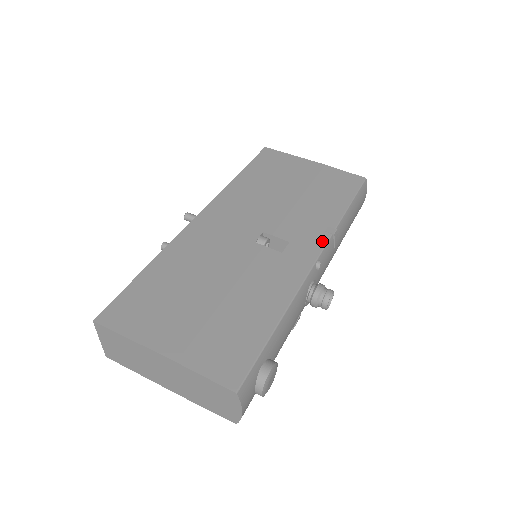
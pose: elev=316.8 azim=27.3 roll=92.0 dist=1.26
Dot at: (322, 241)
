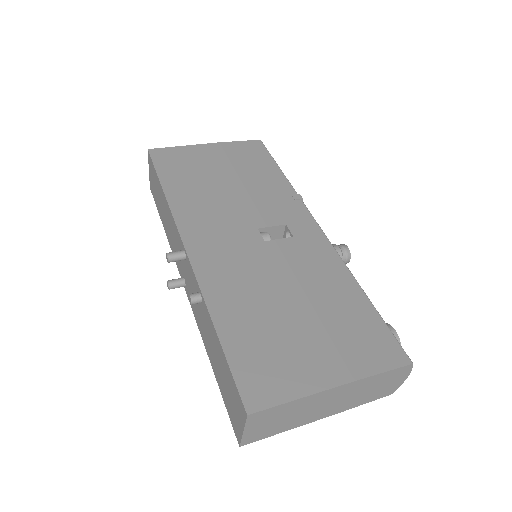
Dot at: (303, 209)
